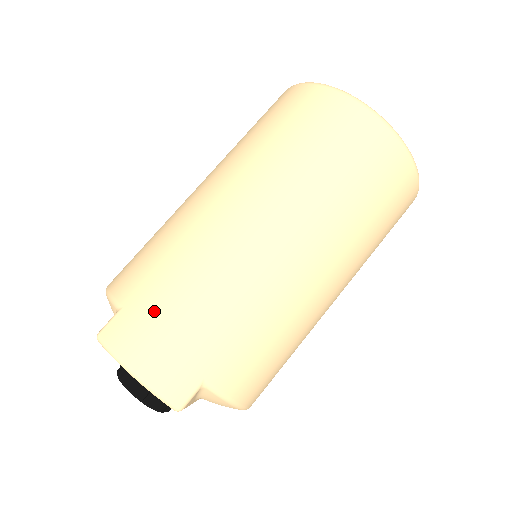
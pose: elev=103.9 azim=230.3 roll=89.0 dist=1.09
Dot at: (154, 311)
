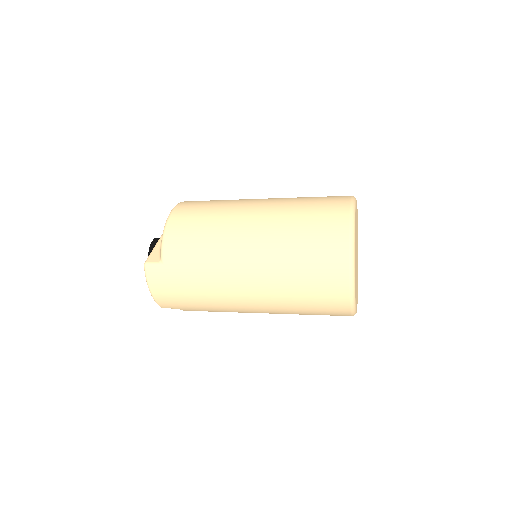
Dot at: (175, 282)
